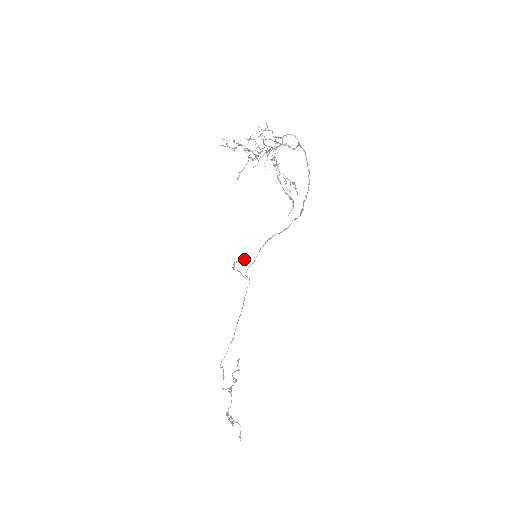
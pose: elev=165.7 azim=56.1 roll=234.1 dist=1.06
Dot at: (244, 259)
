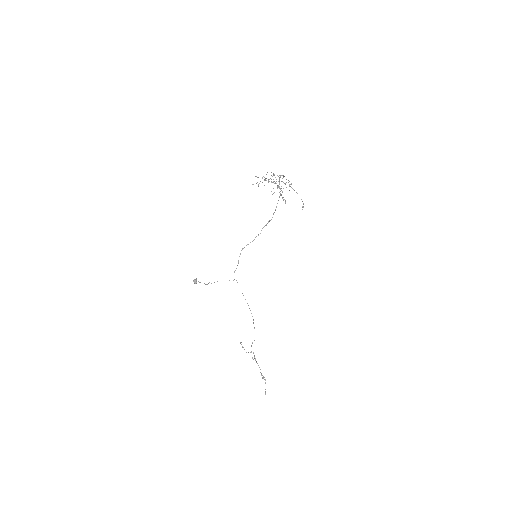
Dot at: (196, 281)
